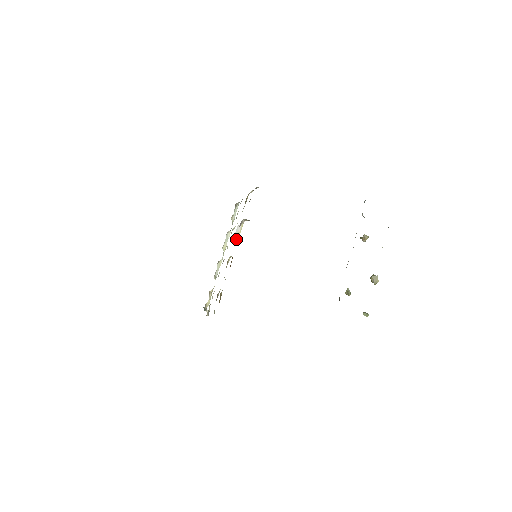
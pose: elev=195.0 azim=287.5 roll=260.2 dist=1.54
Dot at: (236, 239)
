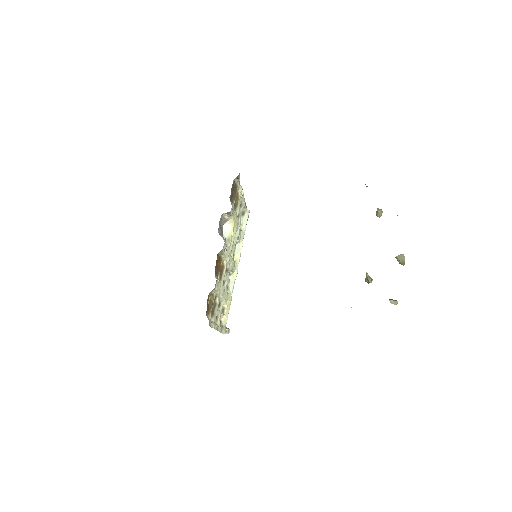
Dot at: (226, 239)
